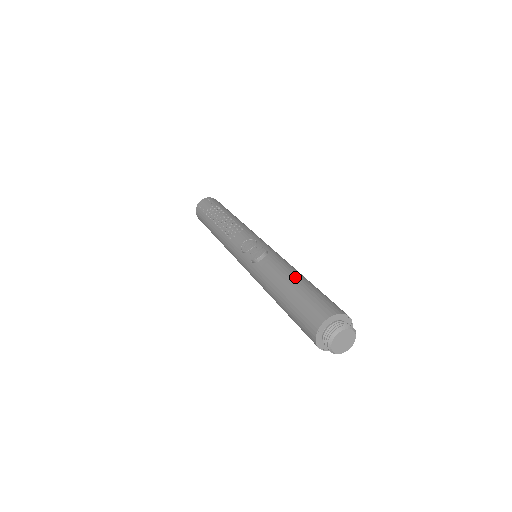
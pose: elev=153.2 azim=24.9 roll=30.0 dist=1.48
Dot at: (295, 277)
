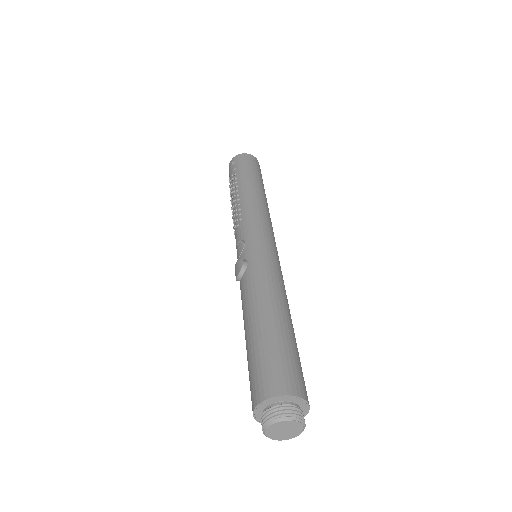
Dot at: (253, 319)
